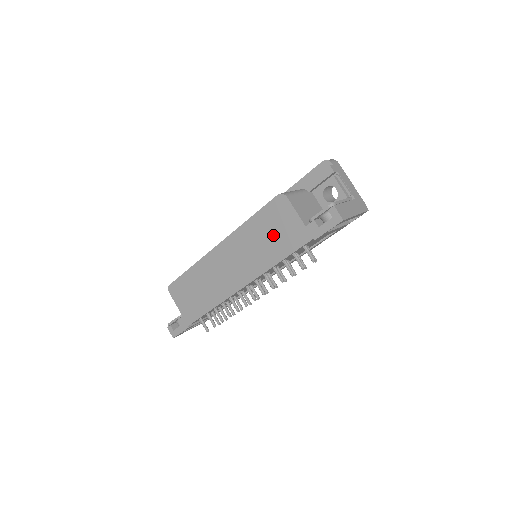
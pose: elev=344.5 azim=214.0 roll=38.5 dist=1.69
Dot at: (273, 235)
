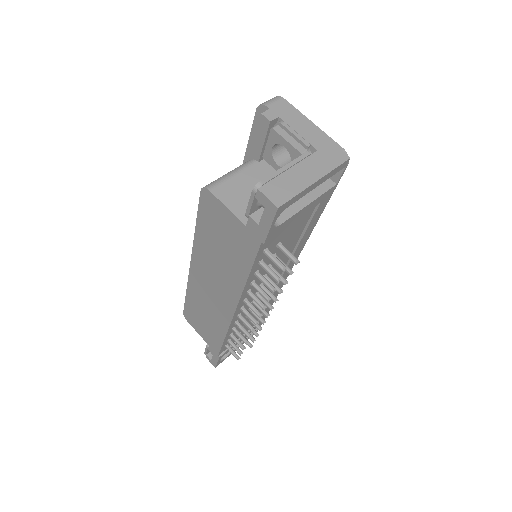
Dot at: (224, 245)
